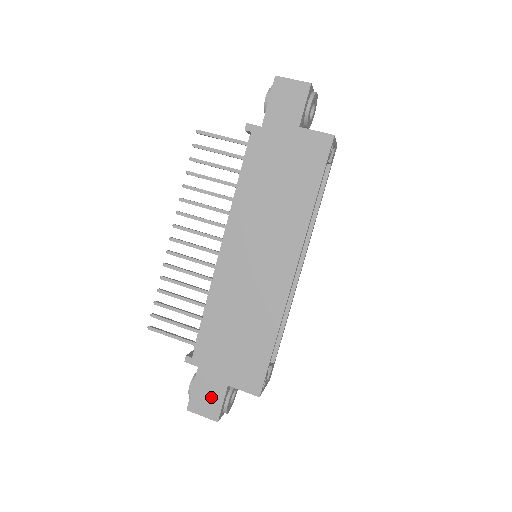
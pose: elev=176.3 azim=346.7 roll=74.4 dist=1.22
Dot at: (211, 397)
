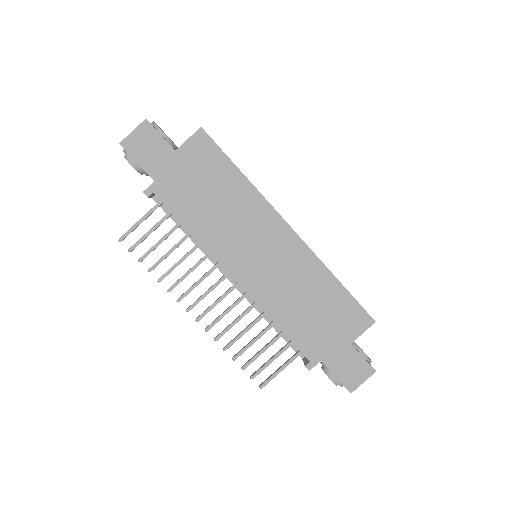
Dot at: (352, 365)
